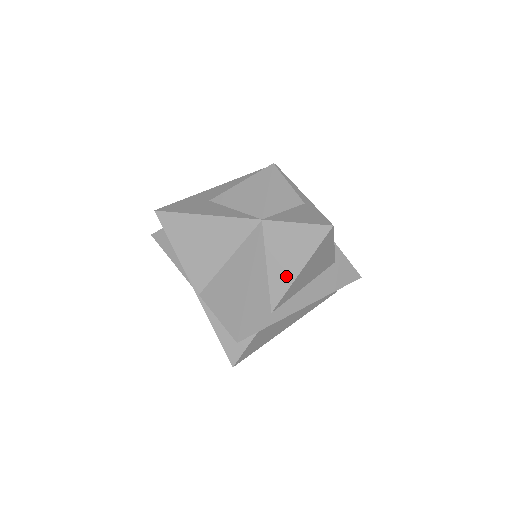
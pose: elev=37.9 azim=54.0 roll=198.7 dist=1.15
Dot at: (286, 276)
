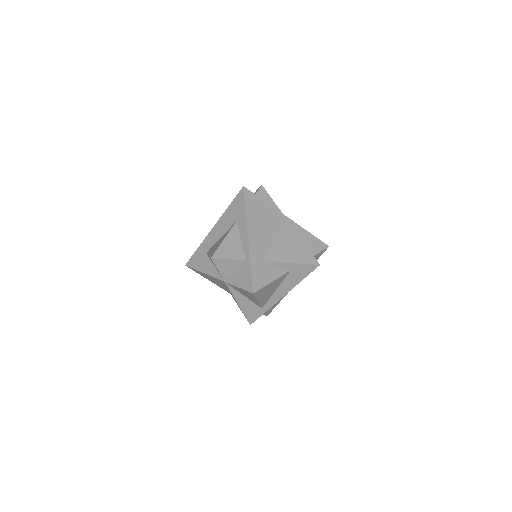
Dot at: (254, 301)
